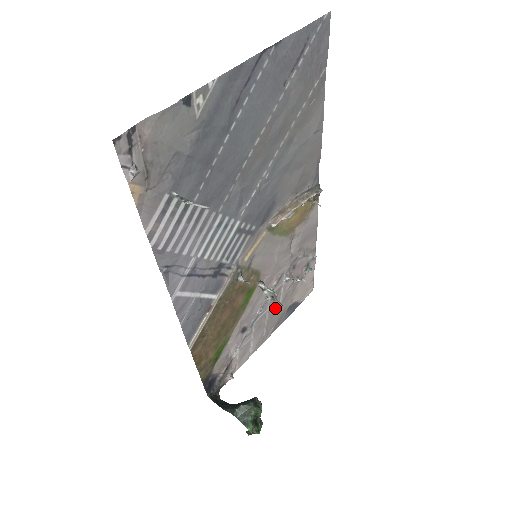
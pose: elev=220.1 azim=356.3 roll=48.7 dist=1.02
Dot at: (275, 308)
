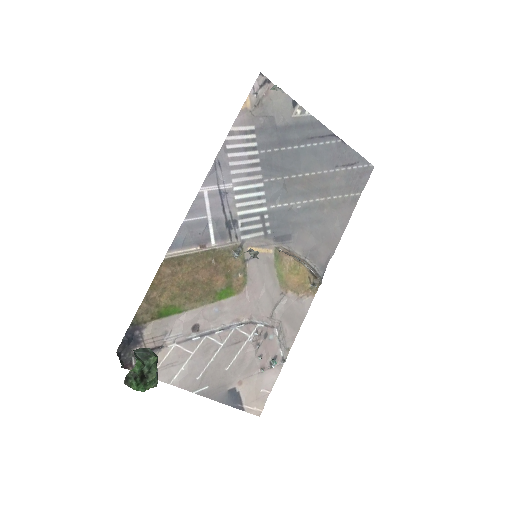
Dot at: (226, 359)
